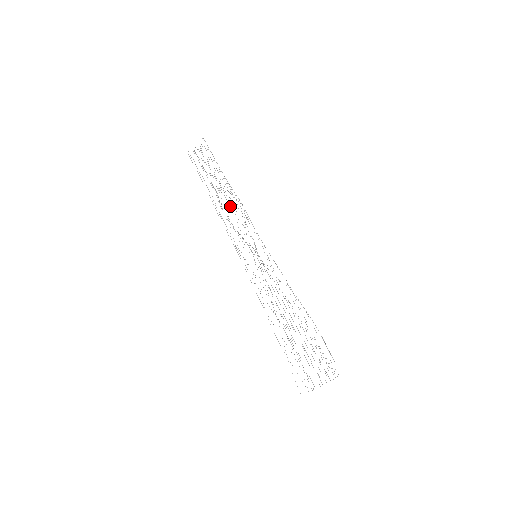
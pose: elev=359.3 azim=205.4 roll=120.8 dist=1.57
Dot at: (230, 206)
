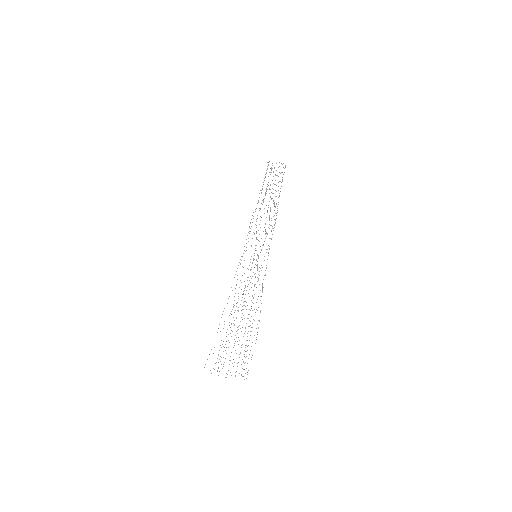
Dot at: occluded
